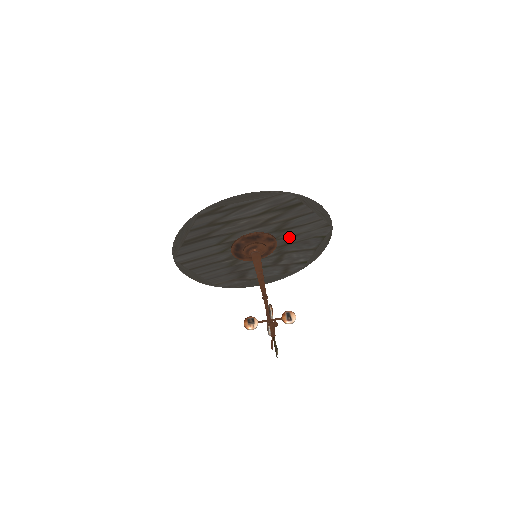
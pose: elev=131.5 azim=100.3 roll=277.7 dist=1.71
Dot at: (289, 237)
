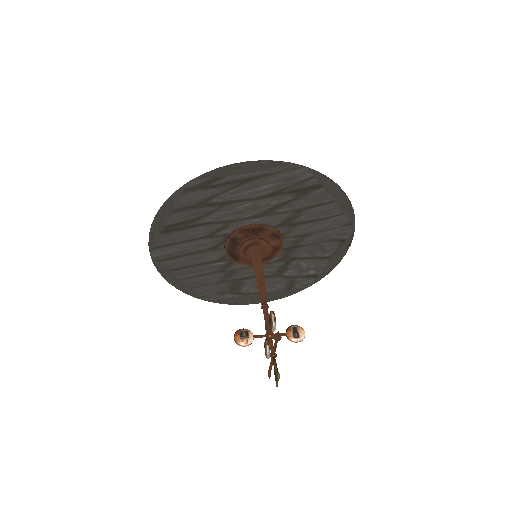
Dot at: (299, 236)
